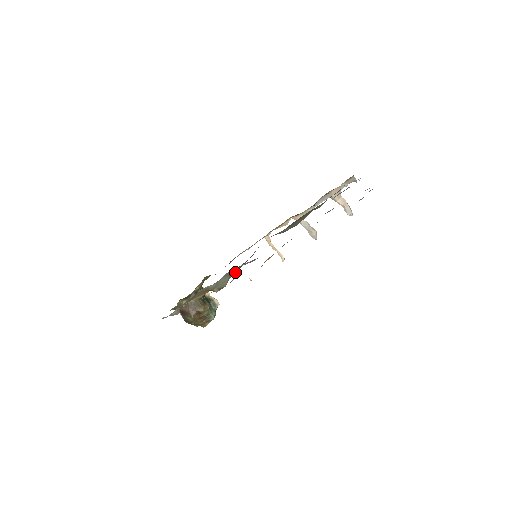
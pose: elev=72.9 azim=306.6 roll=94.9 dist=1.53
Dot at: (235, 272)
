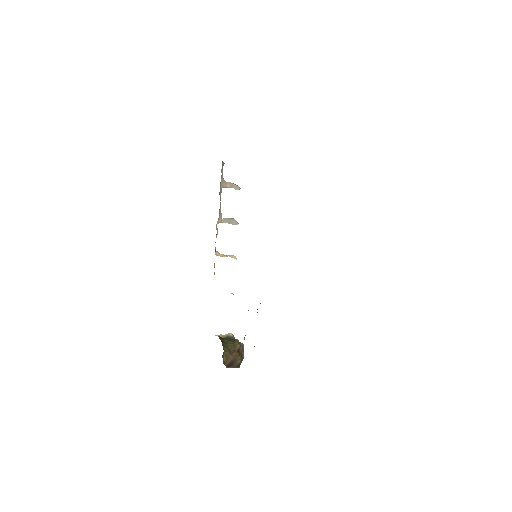
Dot at: occluded
